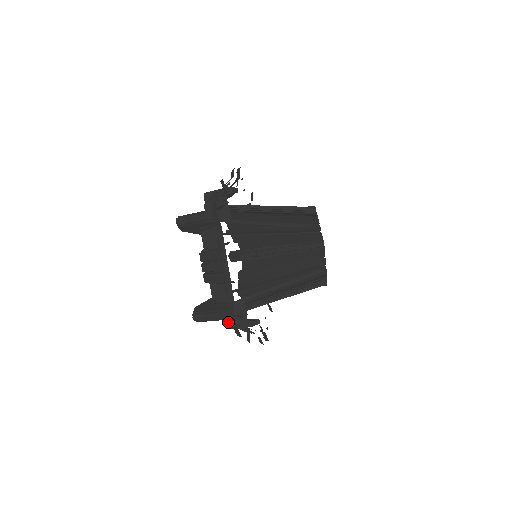
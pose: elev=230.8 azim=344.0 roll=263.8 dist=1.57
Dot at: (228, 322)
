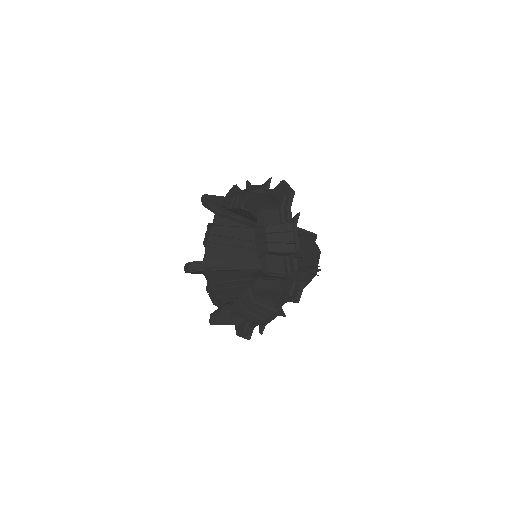
Dot at: (217, 305)
